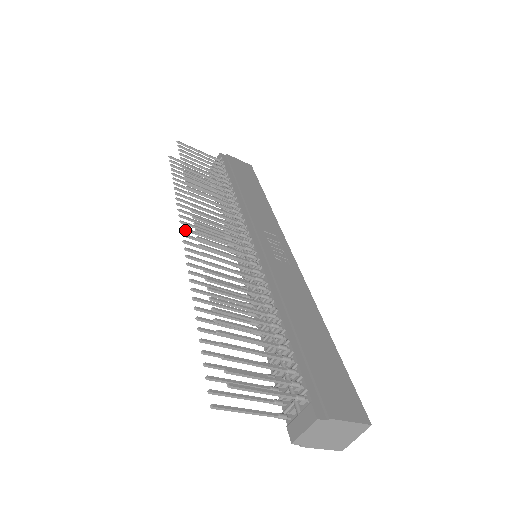
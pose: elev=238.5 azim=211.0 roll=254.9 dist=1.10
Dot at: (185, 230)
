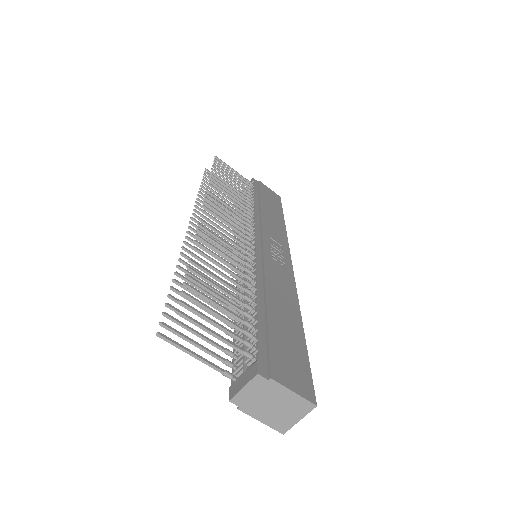
Dot at: (195, 216)
